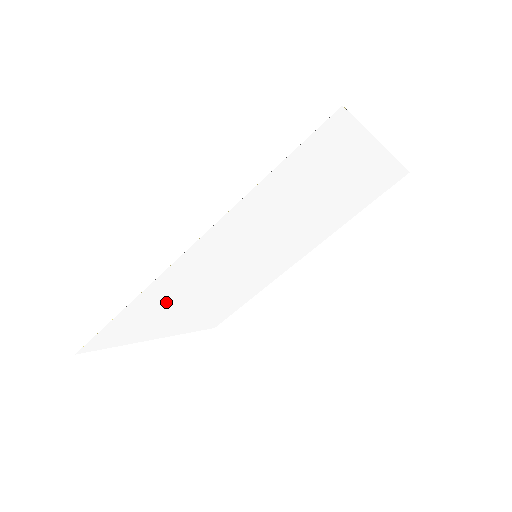
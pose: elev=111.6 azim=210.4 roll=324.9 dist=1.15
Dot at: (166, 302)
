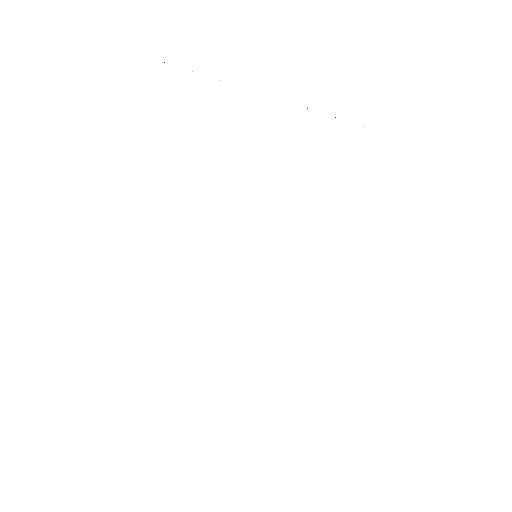
Dot at: (199, 286)
